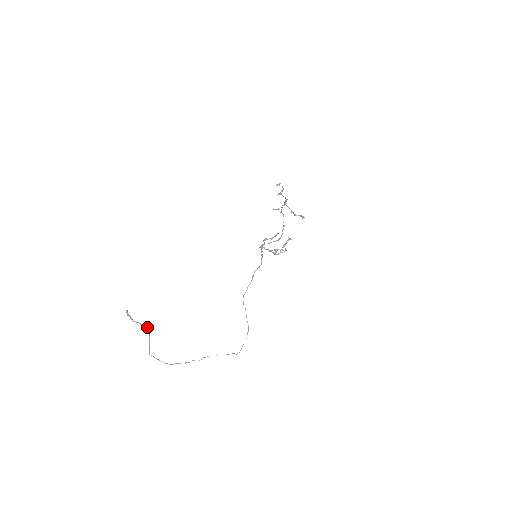
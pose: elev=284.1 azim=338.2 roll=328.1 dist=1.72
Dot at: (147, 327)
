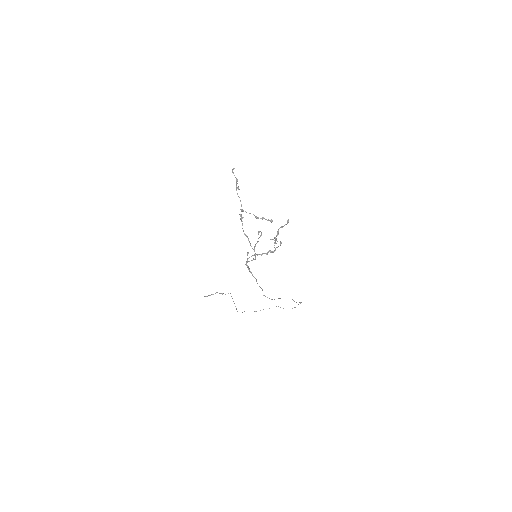
Dot at: (228, 293)
